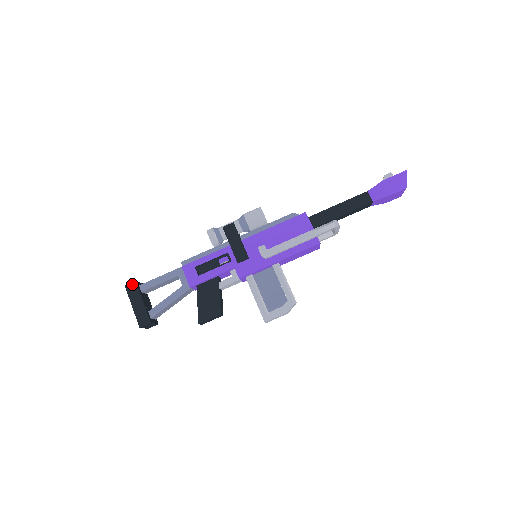
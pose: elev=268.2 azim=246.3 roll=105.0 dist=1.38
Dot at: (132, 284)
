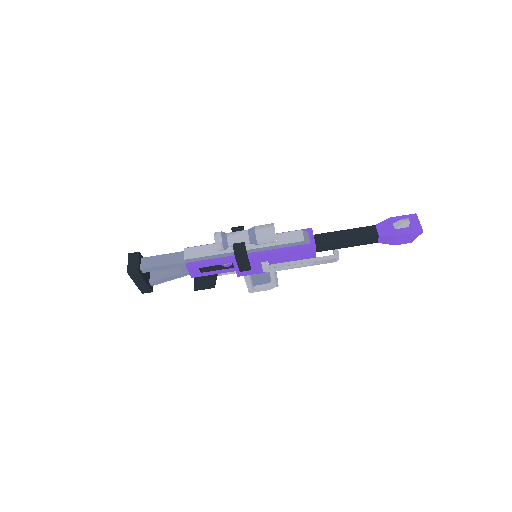
Dot at: (135, 273)
